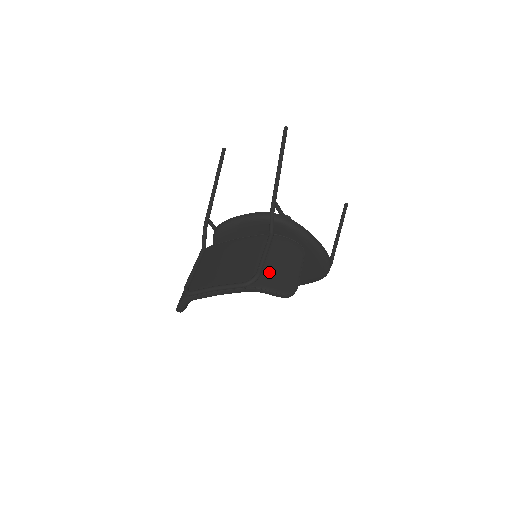
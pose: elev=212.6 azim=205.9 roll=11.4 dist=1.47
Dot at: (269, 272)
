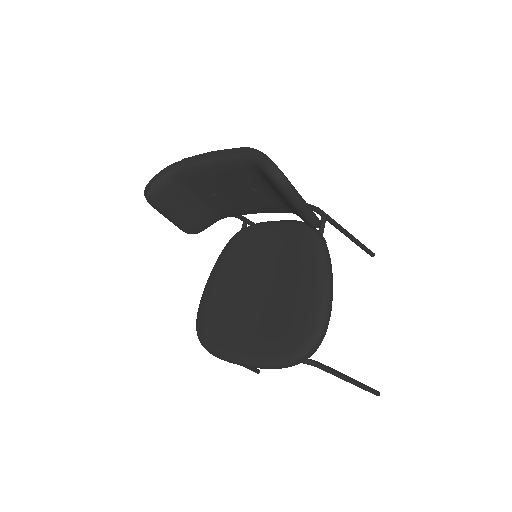
Dot at: occluded
